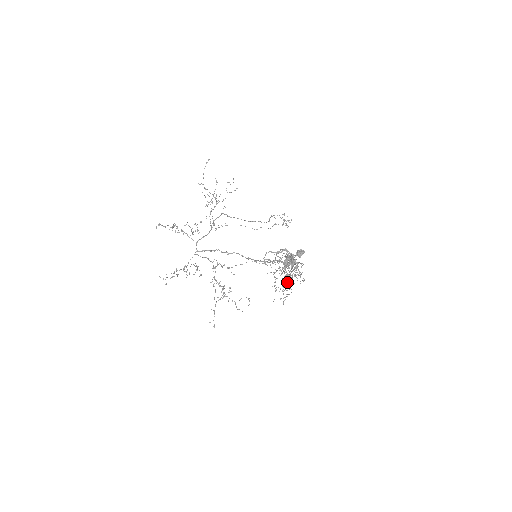
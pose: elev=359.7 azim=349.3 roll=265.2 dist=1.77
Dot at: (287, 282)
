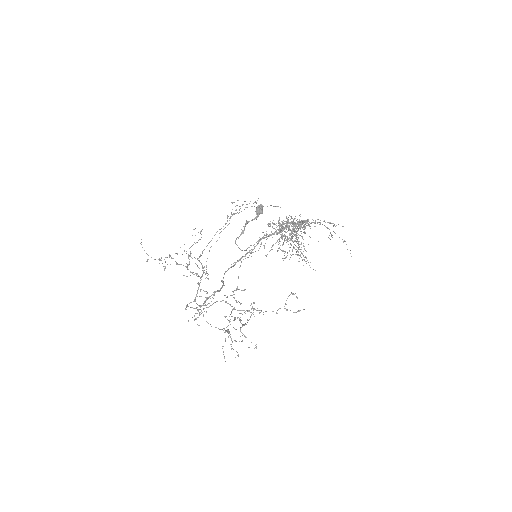
Dot at: occluded
